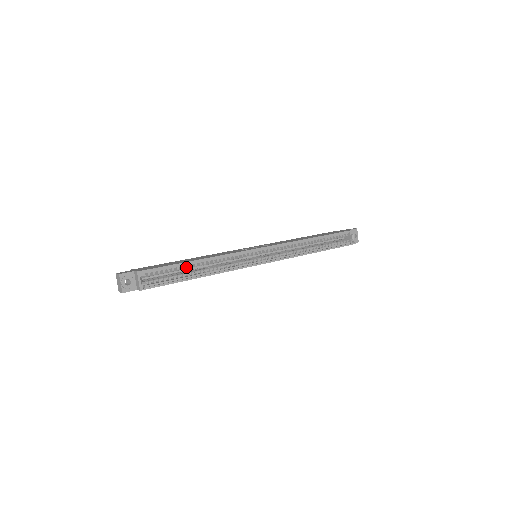
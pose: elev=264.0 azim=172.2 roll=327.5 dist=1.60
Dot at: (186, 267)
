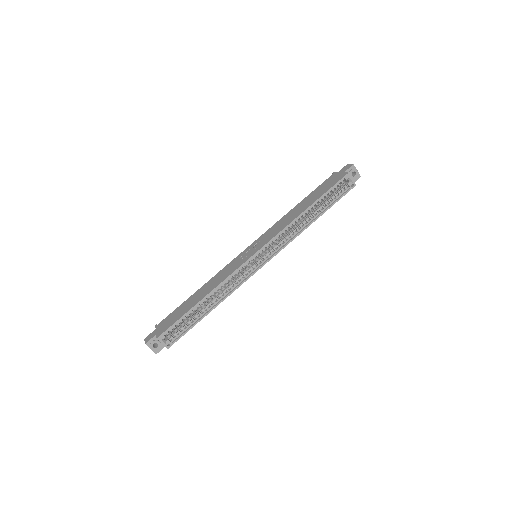
Dot at: occluded
